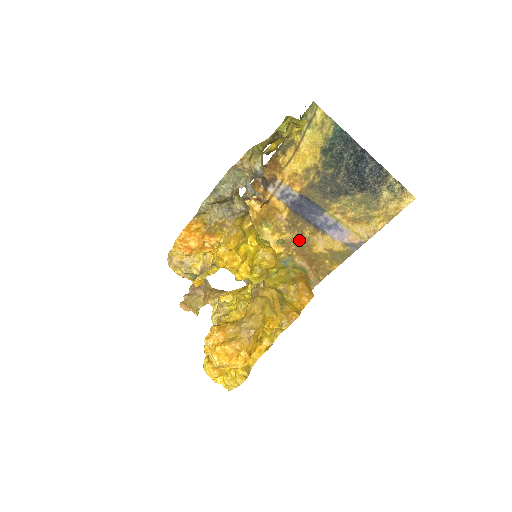
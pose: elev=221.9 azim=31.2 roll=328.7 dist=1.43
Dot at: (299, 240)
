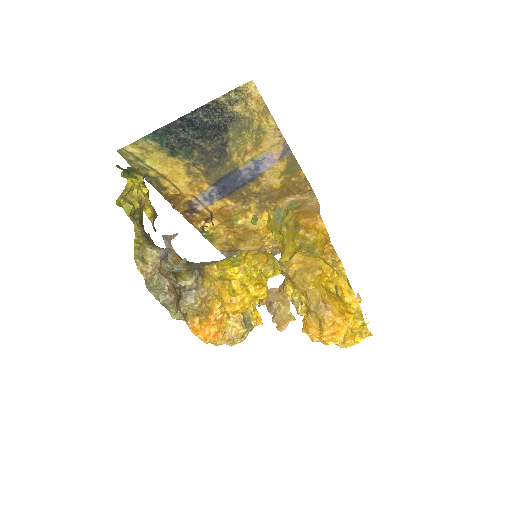
Dot at: (261, 197)
